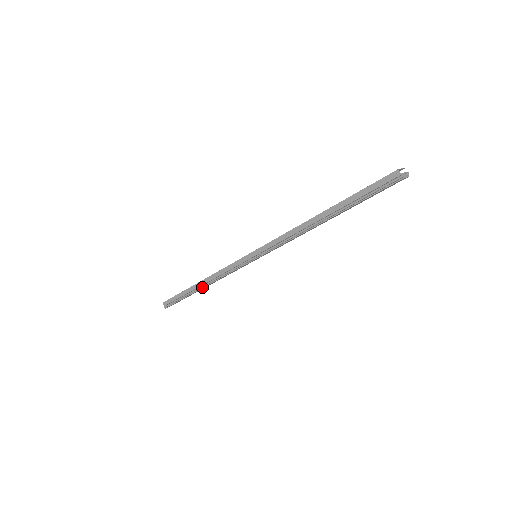
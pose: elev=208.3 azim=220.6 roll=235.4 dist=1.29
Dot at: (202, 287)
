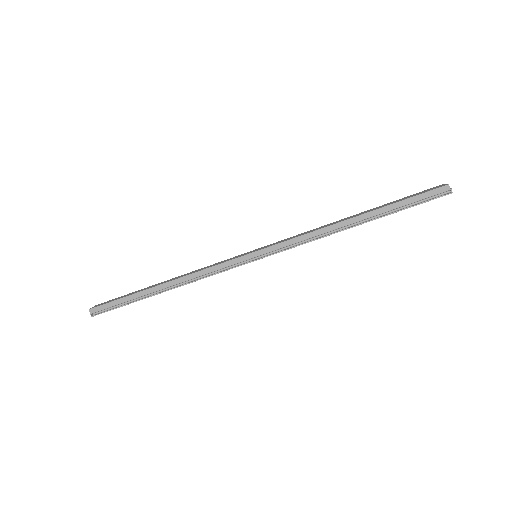
Dot at: (167, 290)
